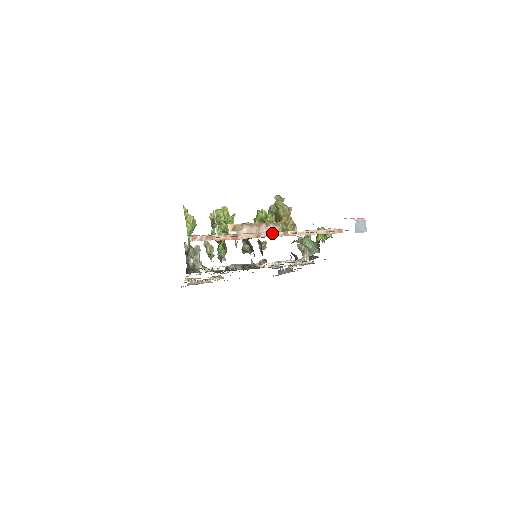
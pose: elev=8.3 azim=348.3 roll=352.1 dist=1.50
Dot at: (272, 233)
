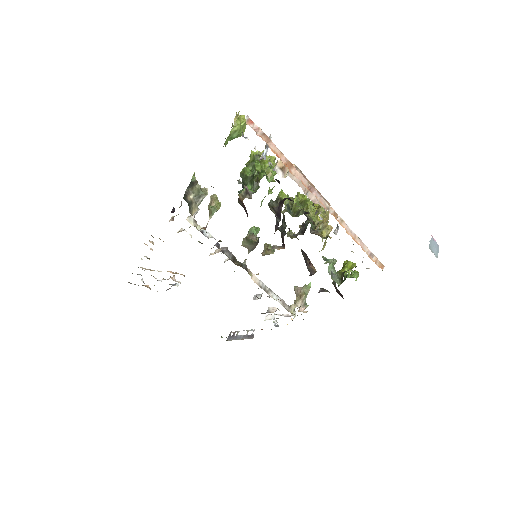
Dot at: (324, 200)
